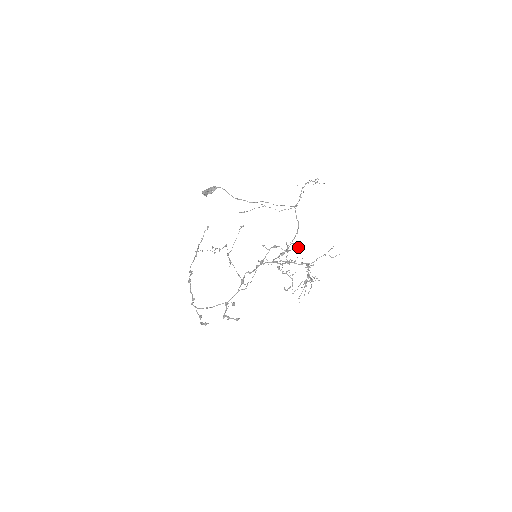
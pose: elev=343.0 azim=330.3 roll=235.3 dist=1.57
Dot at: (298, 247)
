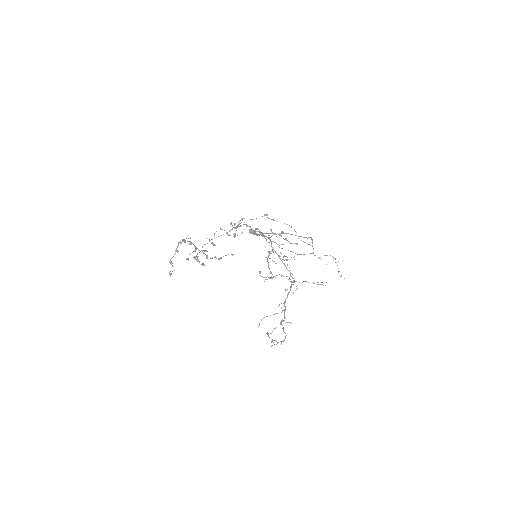
Dot at: (297, 243)
